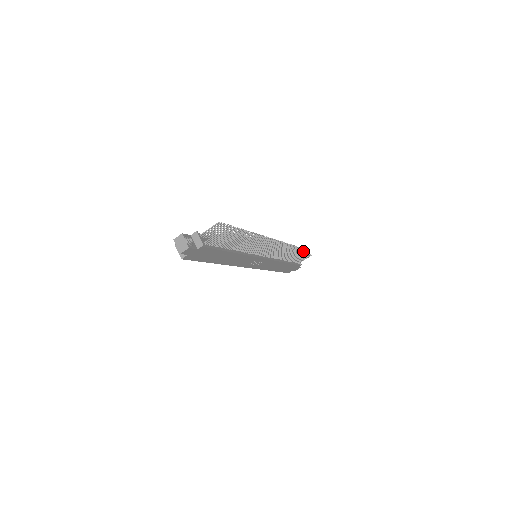
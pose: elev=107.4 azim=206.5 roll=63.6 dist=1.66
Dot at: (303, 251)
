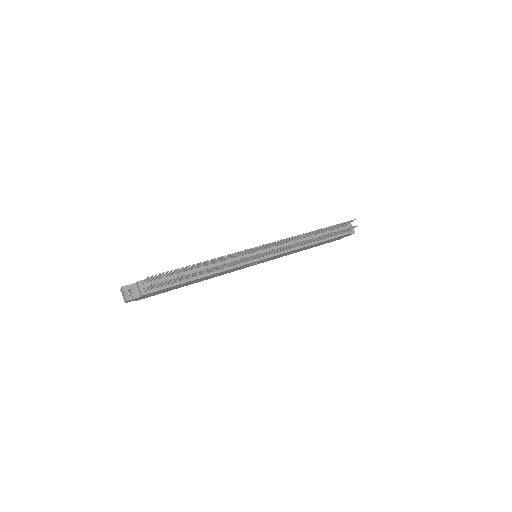
Dot at: (345, 223)
